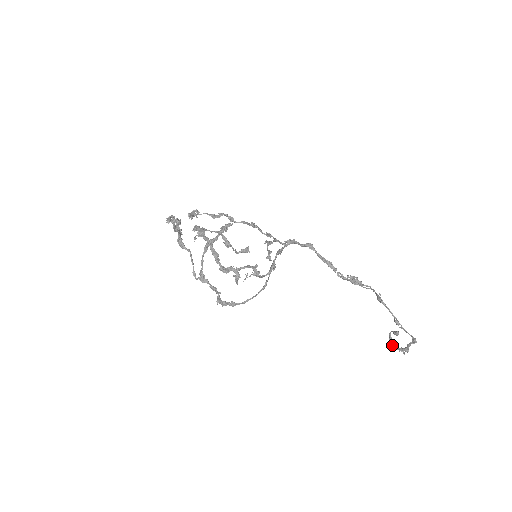
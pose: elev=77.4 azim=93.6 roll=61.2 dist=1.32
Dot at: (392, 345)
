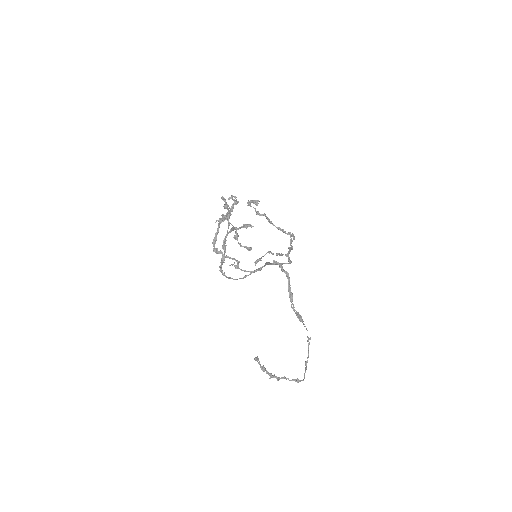
Dot at: (260, 366)
